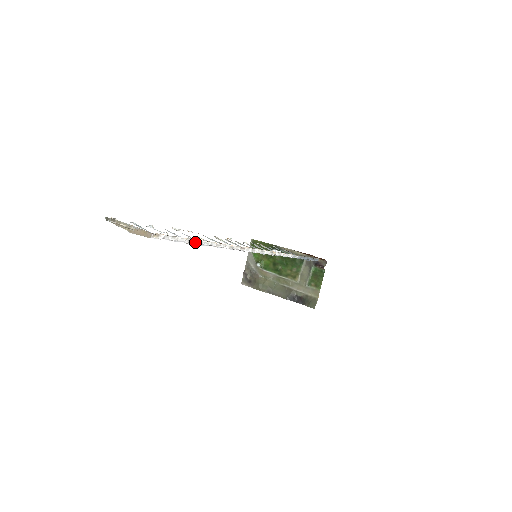
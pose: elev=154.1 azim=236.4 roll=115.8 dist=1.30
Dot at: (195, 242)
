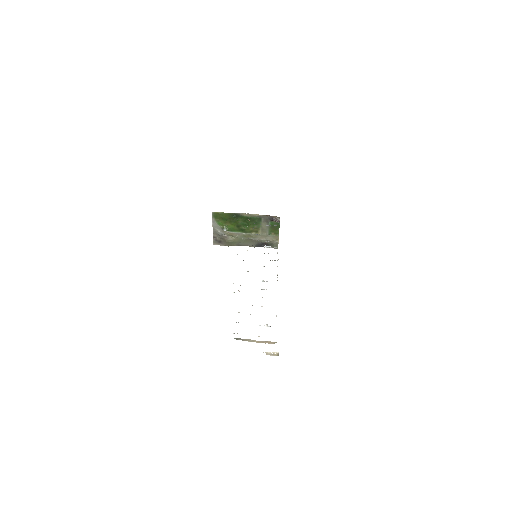
Dot at: (276, 315)
